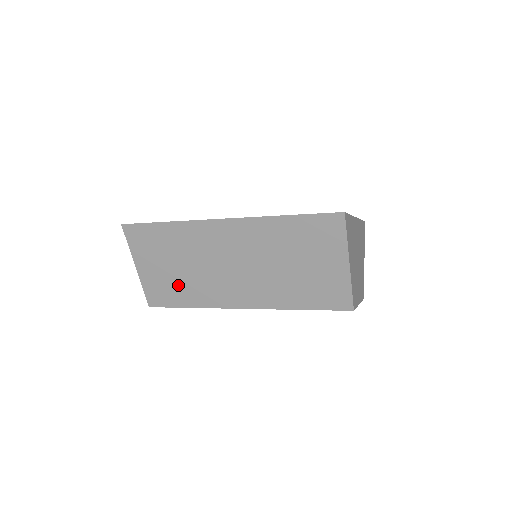
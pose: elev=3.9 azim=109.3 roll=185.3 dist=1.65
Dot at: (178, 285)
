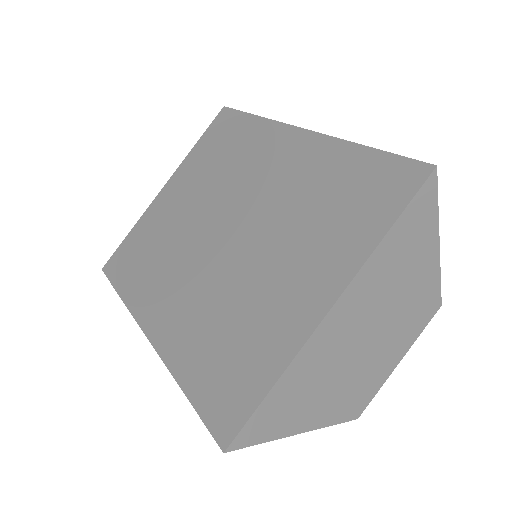
Dot at: occluded
